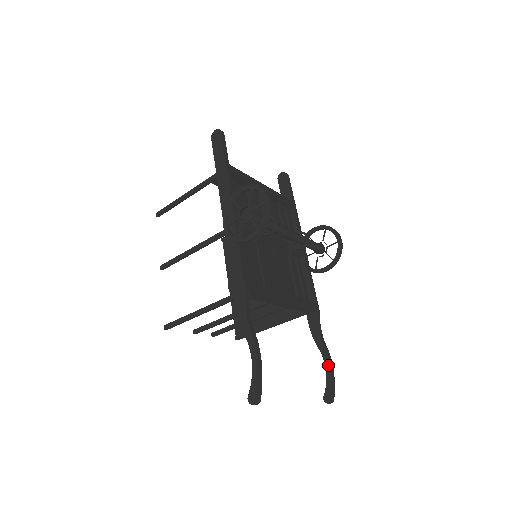
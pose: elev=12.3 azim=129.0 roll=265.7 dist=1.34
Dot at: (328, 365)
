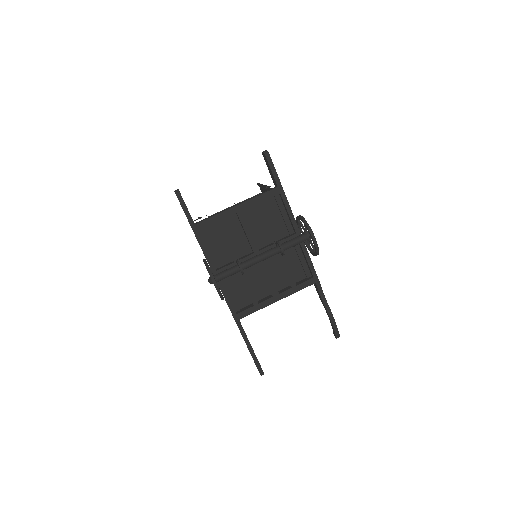
Dot at: (330, 319)
